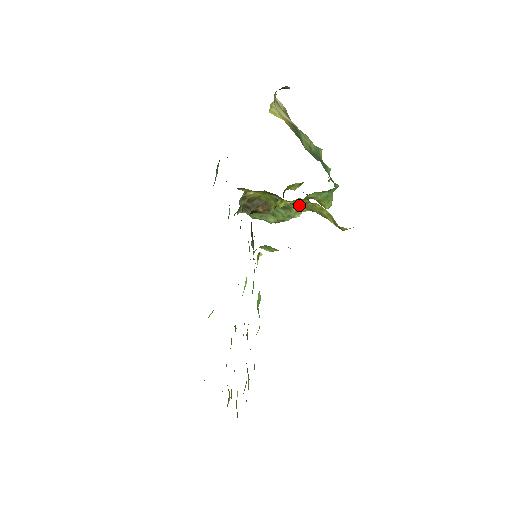
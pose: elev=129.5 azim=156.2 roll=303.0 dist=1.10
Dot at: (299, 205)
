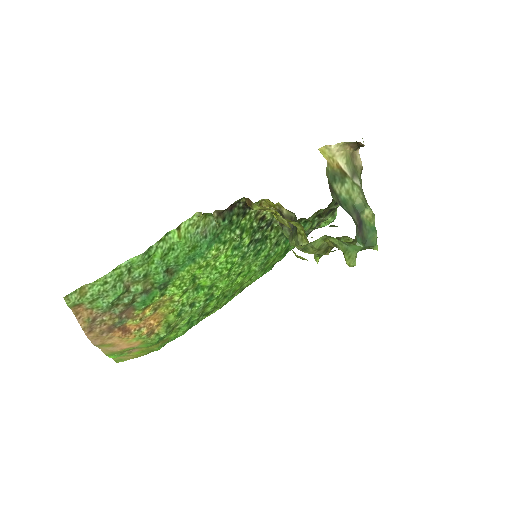
Dot at: (276, 215)
